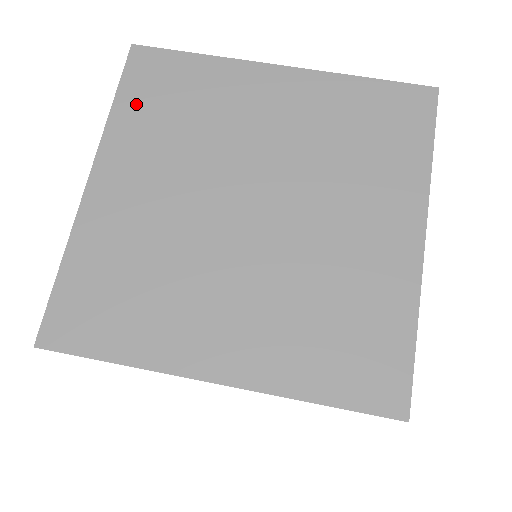
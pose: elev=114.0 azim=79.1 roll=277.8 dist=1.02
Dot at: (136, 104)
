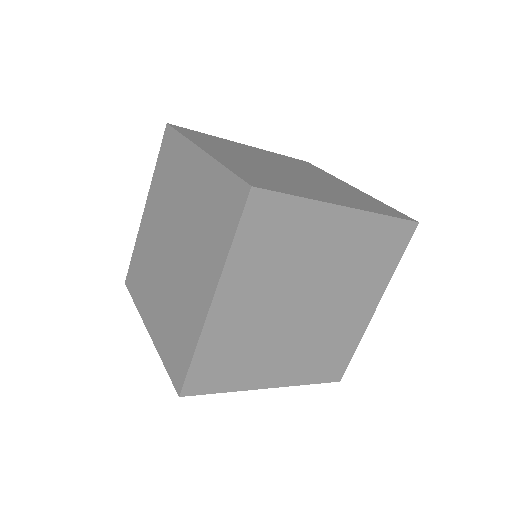
Dot at: (287, 158)
